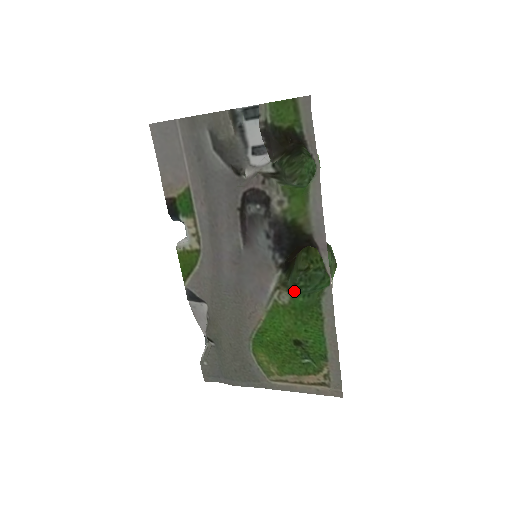
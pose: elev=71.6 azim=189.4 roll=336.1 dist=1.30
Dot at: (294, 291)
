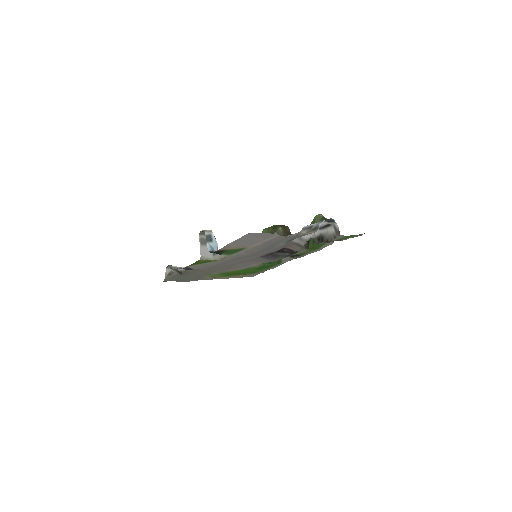
Dot at: occluded
